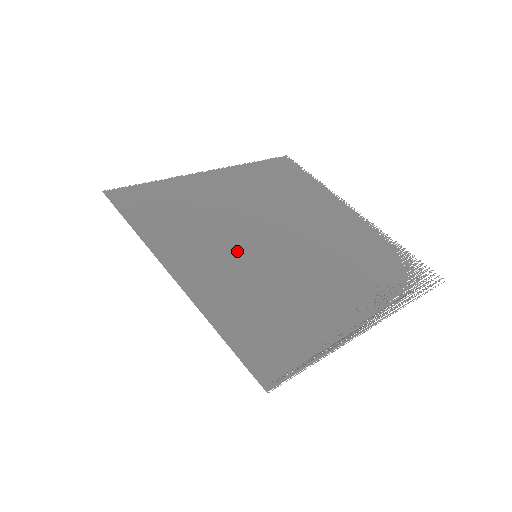
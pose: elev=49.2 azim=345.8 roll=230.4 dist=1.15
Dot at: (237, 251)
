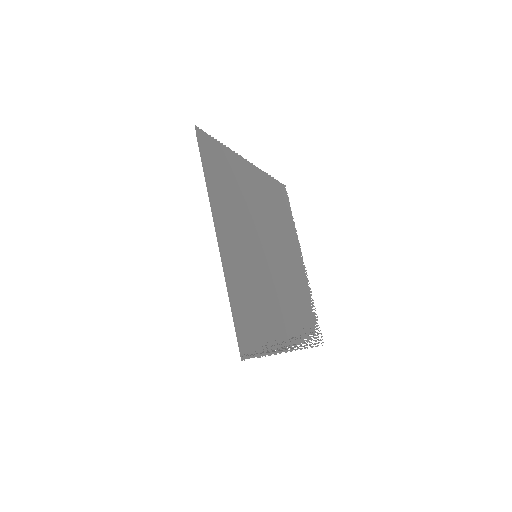
Dot at: (249, 244)
